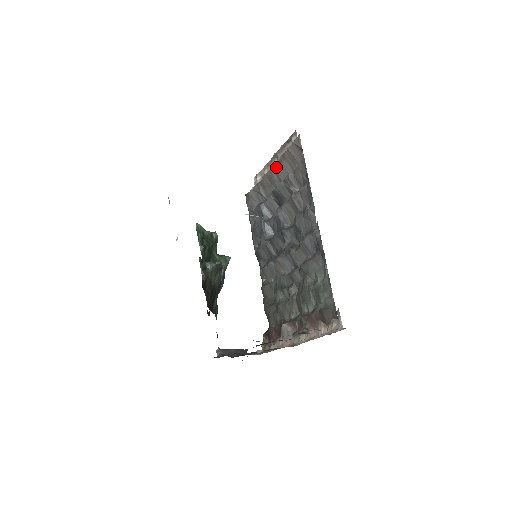
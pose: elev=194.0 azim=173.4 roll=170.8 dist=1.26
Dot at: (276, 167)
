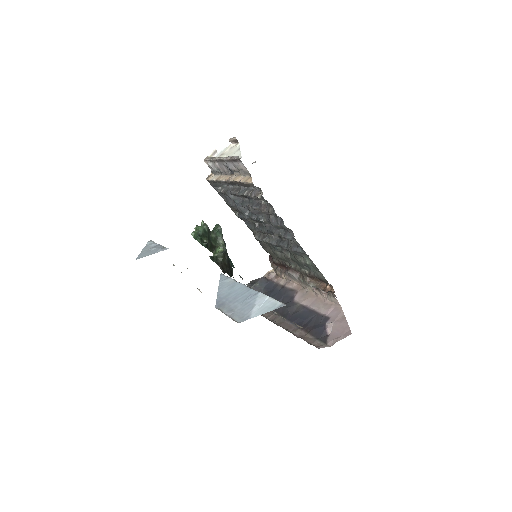
Dot at: occluded
